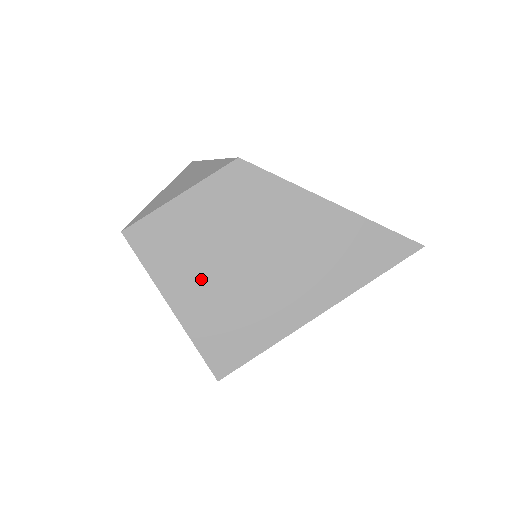
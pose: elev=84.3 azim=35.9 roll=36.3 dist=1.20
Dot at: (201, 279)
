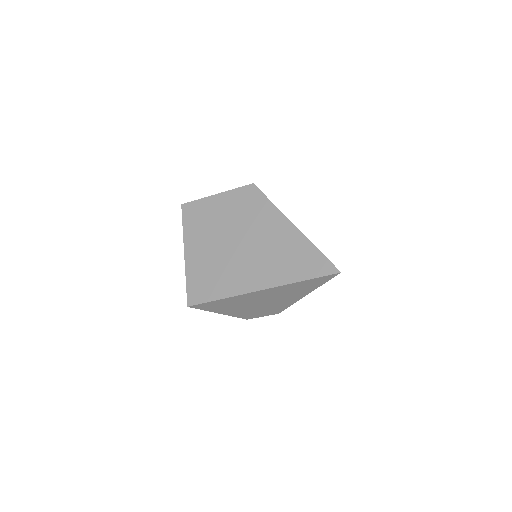
Dot at: (206, 243)
